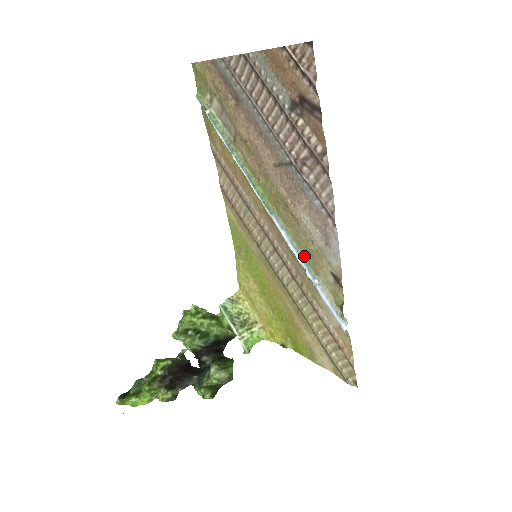
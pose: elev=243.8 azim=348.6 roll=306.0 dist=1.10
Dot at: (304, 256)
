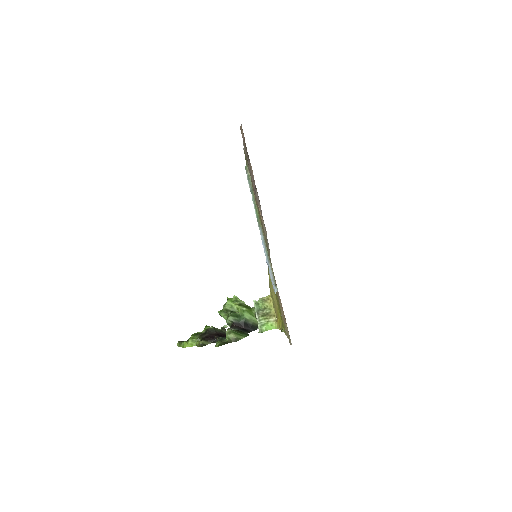
Dot at: (267, 249)
